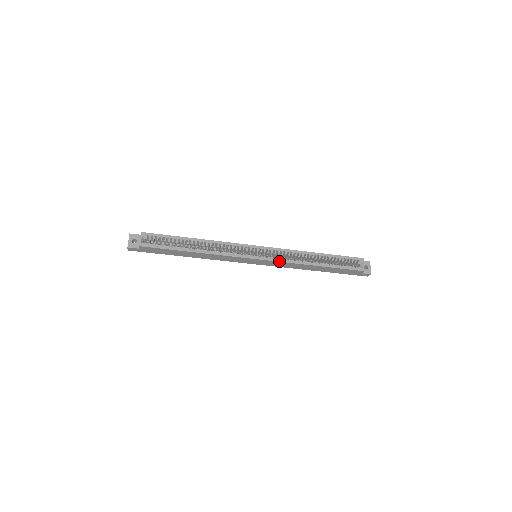
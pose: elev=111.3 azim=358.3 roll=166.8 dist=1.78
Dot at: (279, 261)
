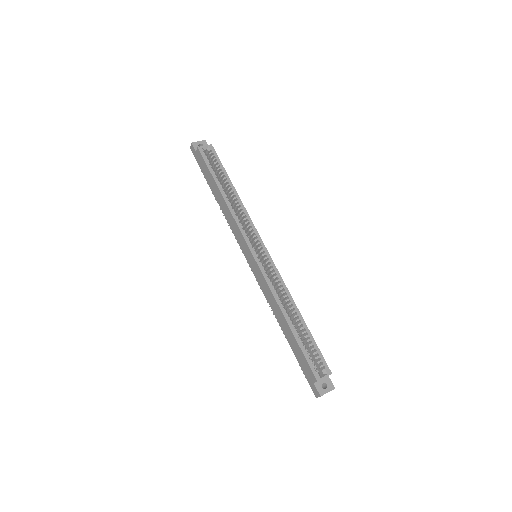
Dot at: (264, 276)
